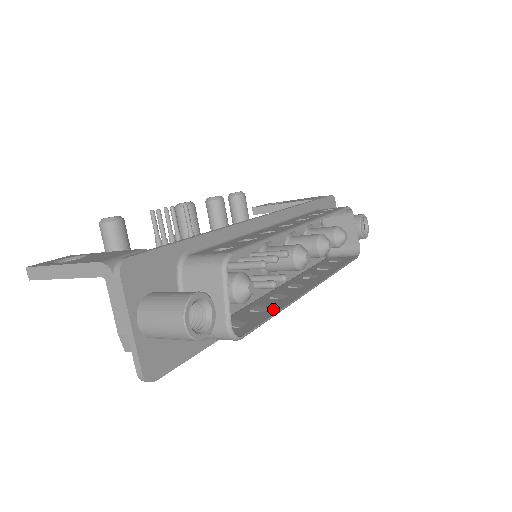
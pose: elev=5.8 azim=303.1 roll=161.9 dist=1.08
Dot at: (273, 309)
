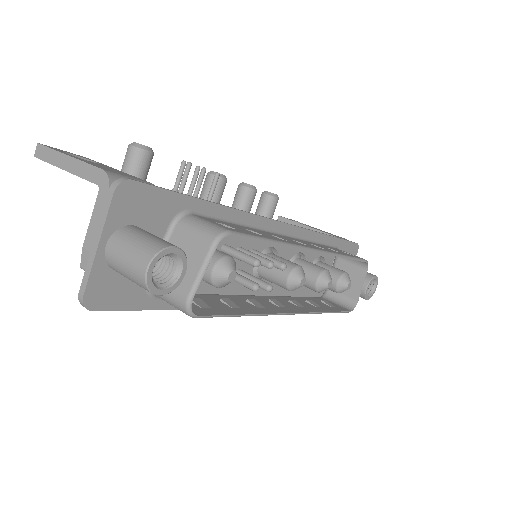
Dot at: (243, 310)
